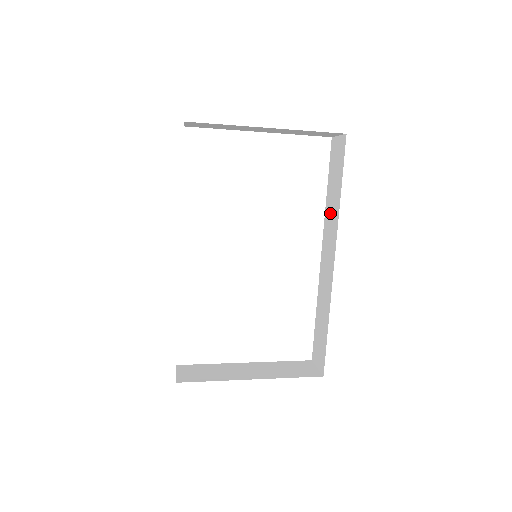
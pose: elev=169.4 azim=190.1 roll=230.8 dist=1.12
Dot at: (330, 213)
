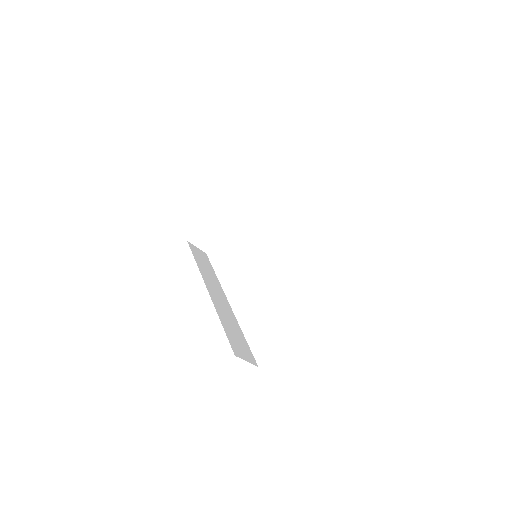
Dot at: occluded
